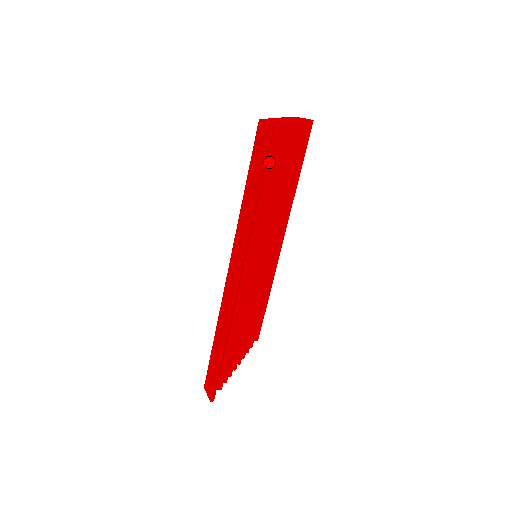
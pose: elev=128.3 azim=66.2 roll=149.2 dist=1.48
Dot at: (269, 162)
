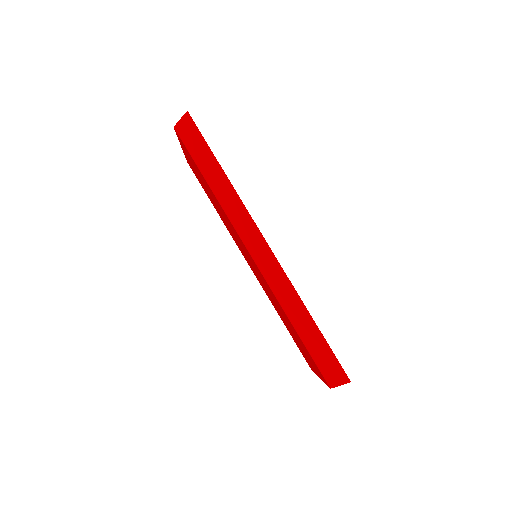
Dot at: occluded
